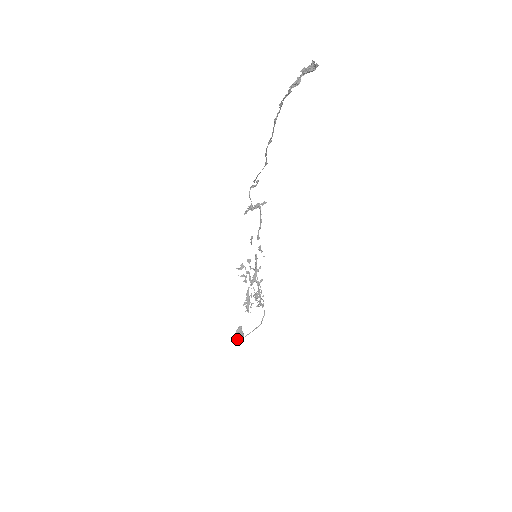
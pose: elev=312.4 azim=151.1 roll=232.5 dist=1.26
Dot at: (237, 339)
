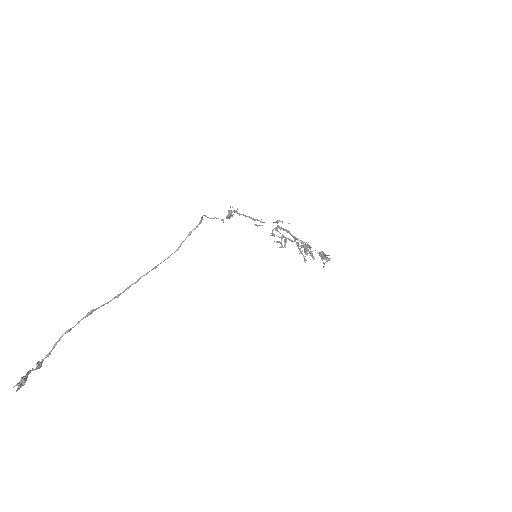
Dot at: (324, 259)
